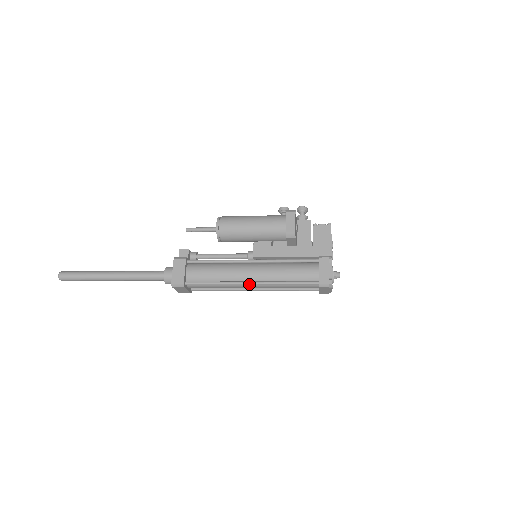
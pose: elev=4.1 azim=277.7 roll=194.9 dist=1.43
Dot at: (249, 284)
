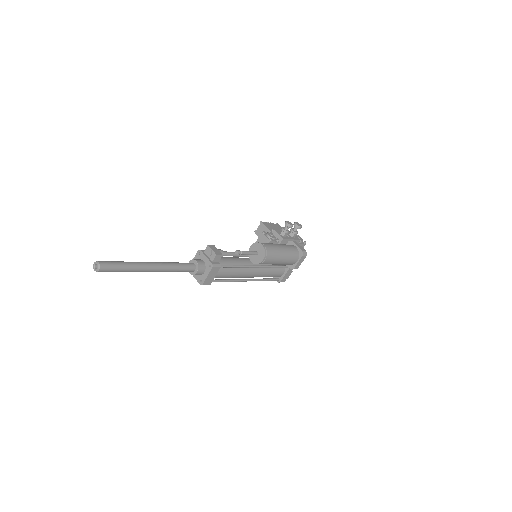
Dot at: (246, 281)
